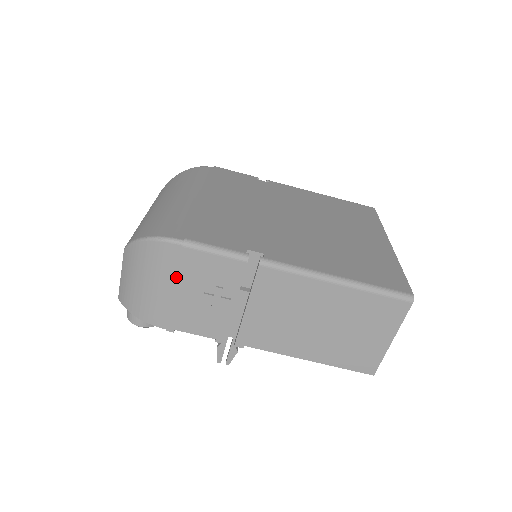
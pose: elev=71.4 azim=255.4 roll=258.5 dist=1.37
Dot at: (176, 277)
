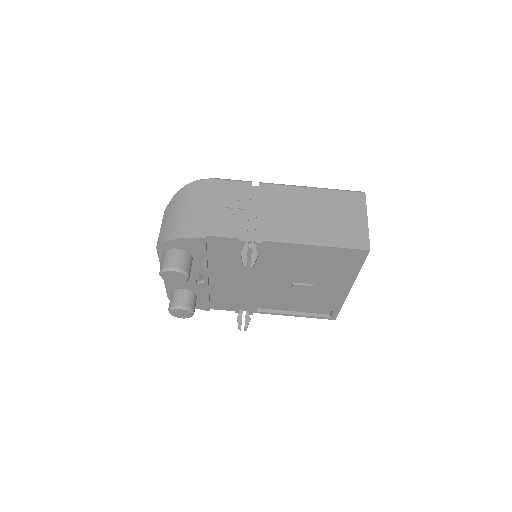
Dot at: (206, 197)
